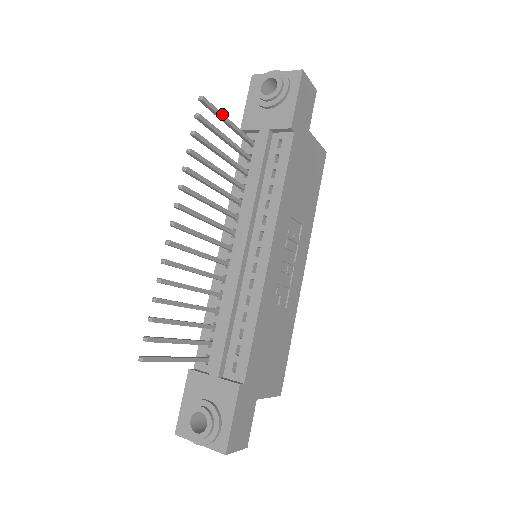
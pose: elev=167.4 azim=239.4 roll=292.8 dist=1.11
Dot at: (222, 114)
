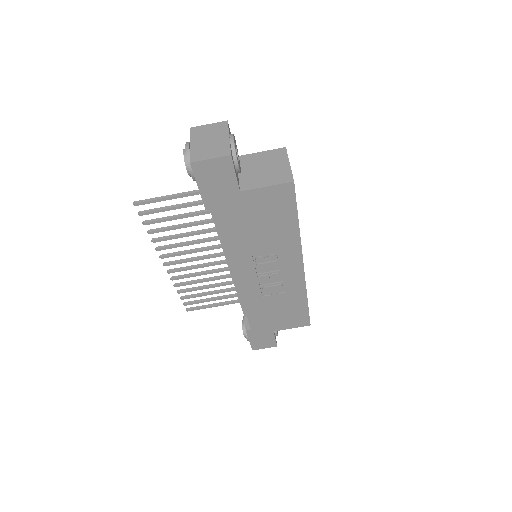
Dot at: (161, 199)
